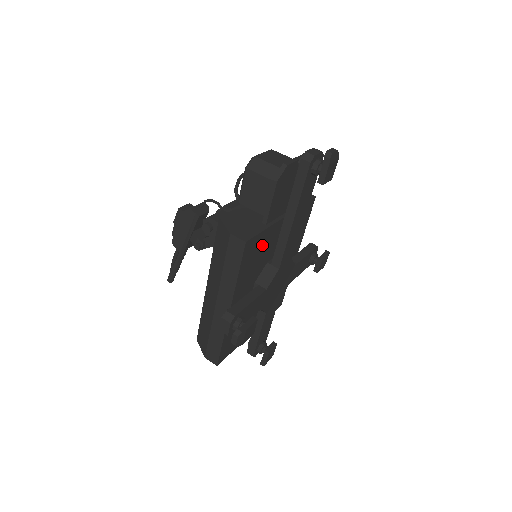
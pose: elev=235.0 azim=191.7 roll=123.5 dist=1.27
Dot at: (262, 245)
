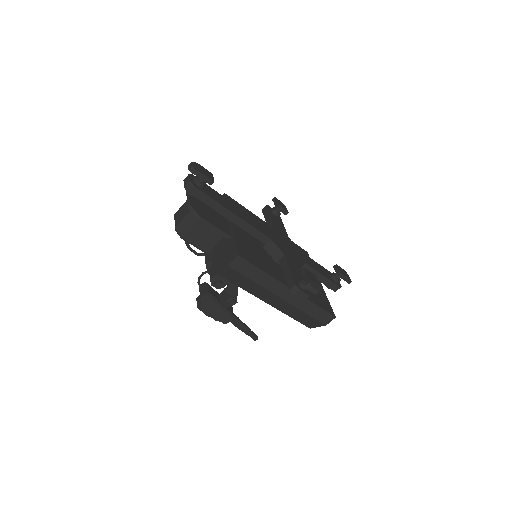
Dot at: (246, 246)
